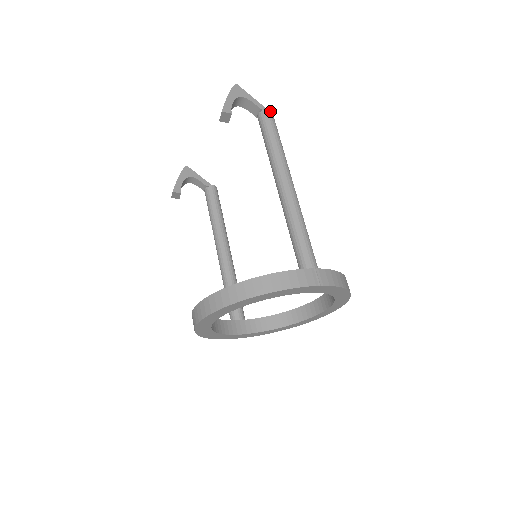
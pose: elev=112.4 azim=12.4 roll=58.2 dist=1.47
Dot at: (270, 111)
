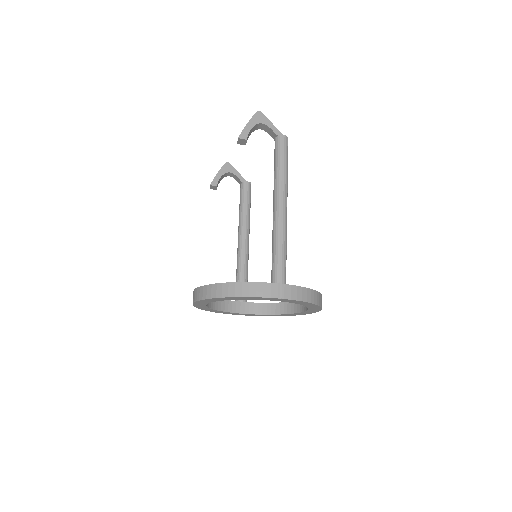
Dot at: (285, 137)
